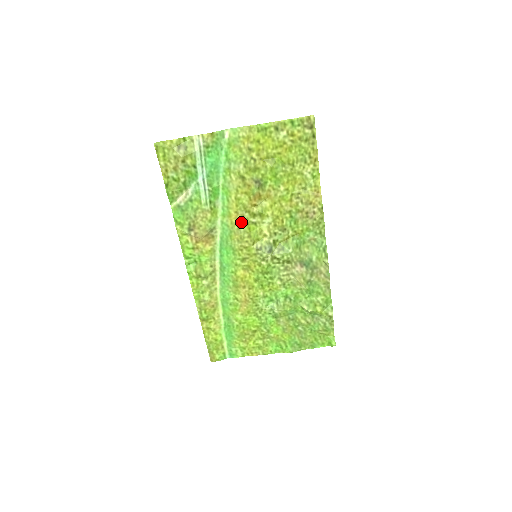
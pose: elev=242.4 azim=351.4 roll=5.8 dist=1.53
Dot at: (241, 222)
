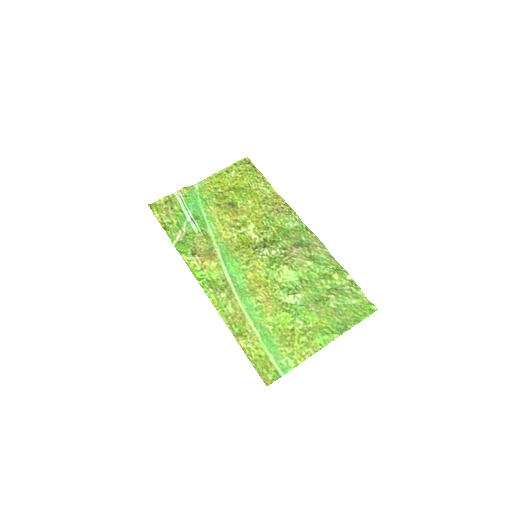
Dot at: (232, 237)
